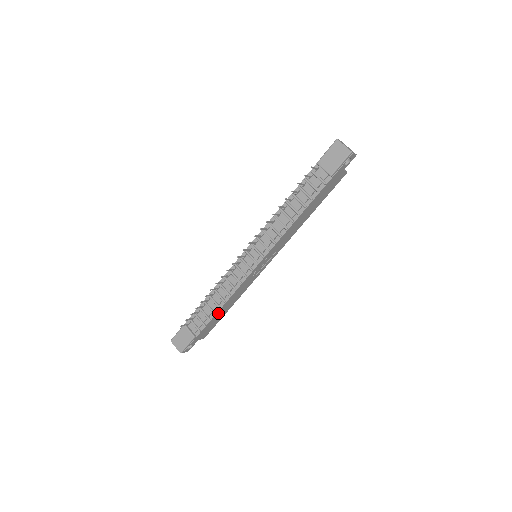
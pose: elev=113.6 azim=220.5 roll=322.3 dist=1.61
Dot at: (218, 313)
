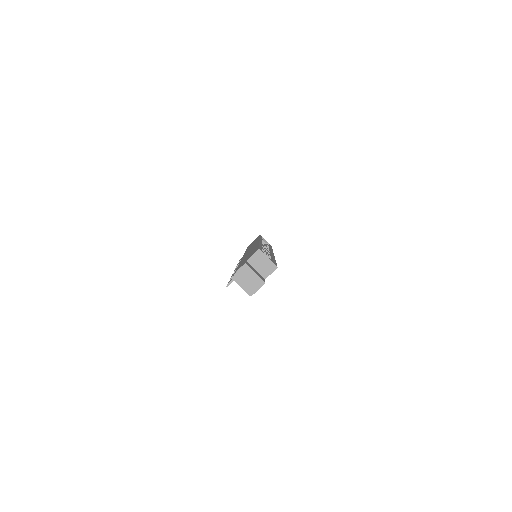
Dot at: occluded
